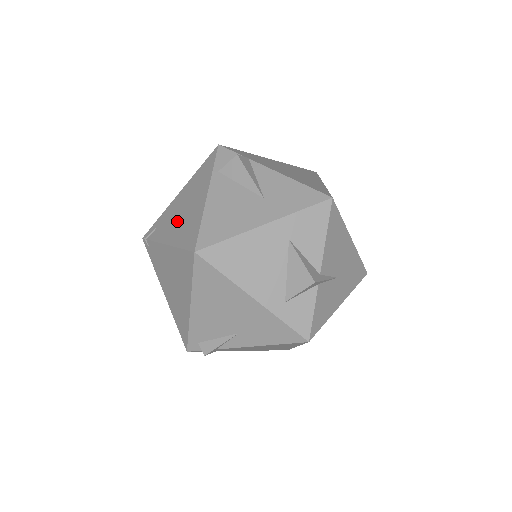
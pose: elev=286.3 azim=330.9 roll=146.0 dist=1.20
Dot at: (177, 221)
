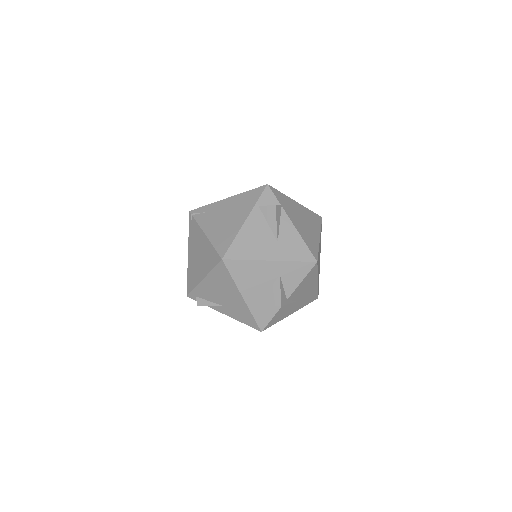
Dot at: (218, 222)
